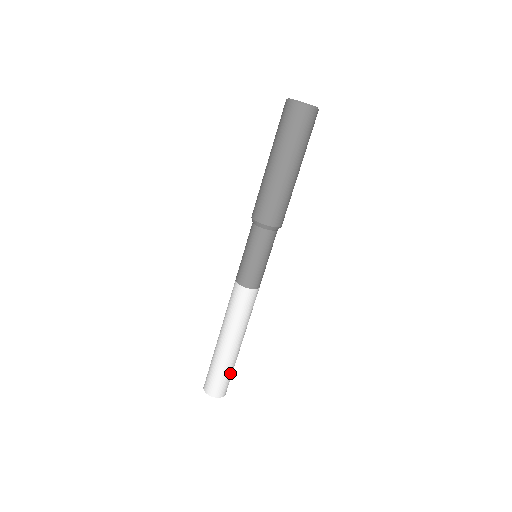
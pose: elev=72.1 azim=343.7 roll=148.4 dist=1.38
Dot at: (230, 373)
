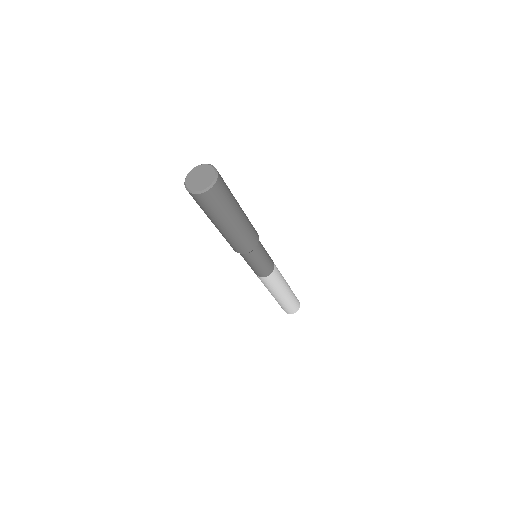
Dot at: (293, 302)
